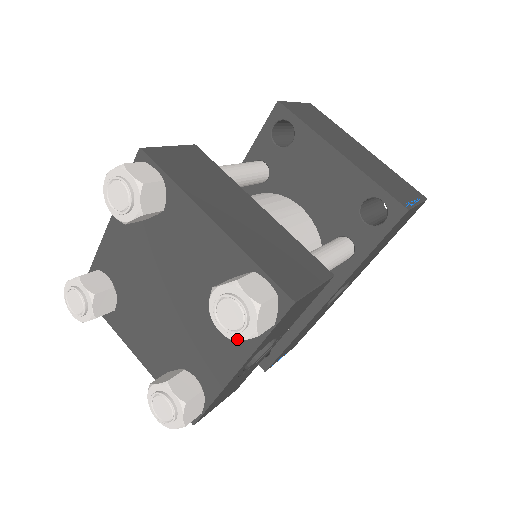
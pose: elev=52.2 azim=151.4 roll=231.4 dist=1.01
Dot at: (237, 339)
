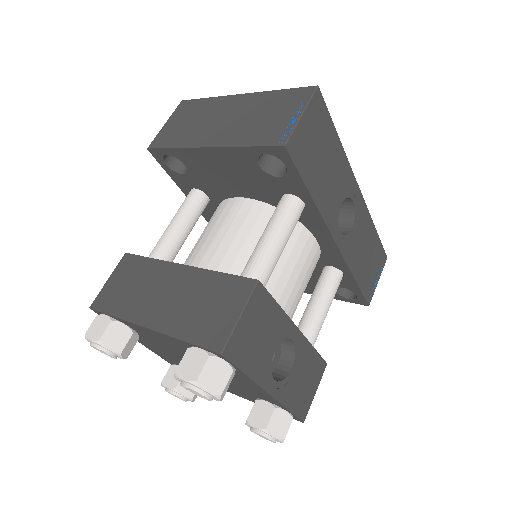
Dot at: occluded
